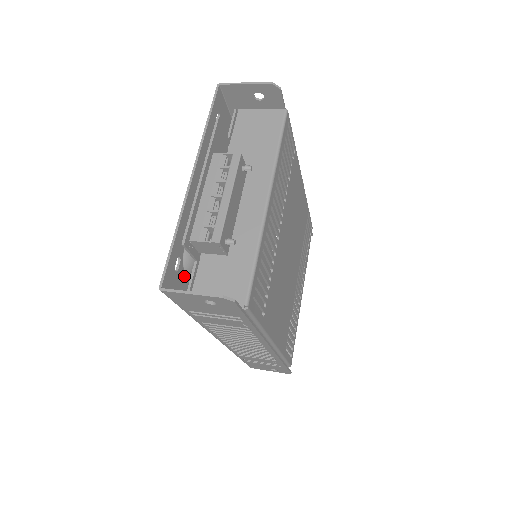
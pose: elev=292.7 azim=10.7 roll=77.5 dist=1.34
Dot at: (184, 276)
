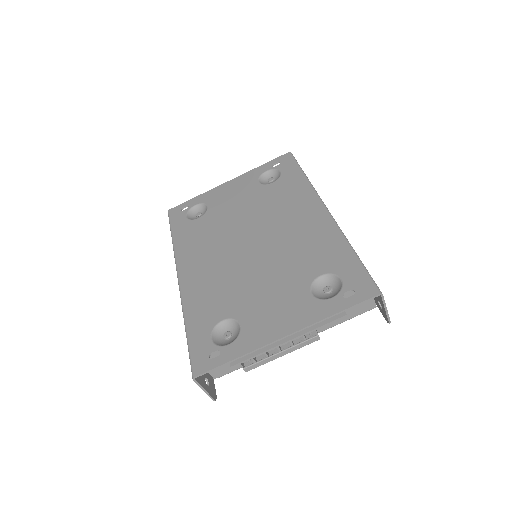
Dot at: (210, 343)
